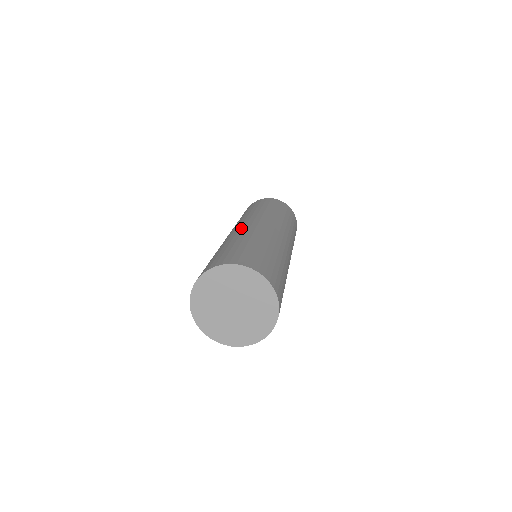
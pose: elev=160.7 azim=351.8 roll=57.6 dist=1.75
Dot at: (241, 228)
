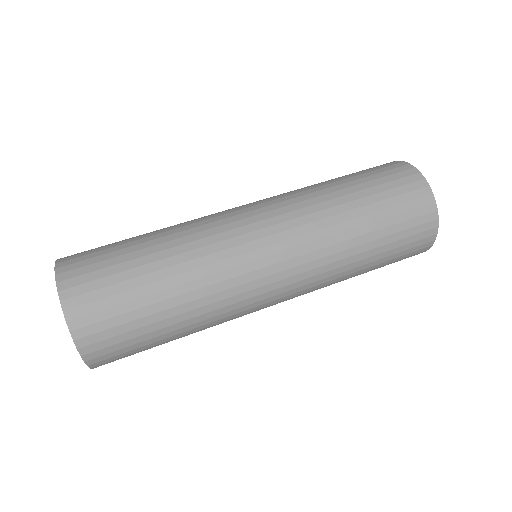
Dot at: occluded
